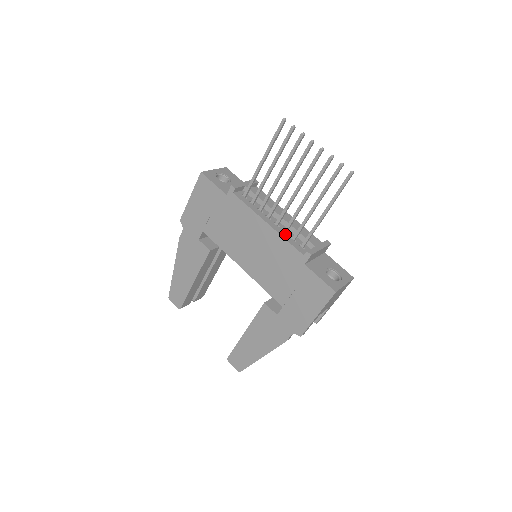
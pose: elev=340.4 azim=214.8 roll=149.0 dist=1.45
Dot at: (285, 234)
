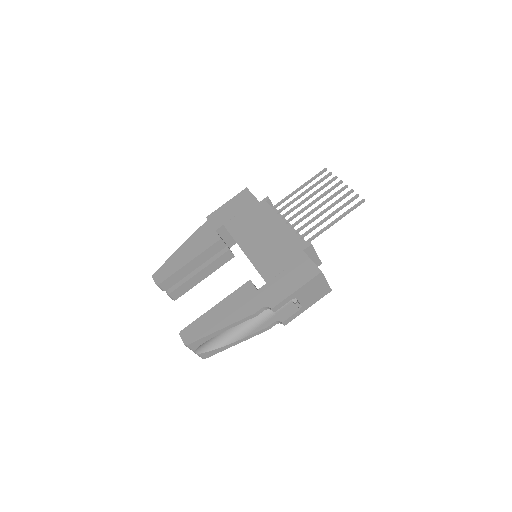
Dot at: occluded
